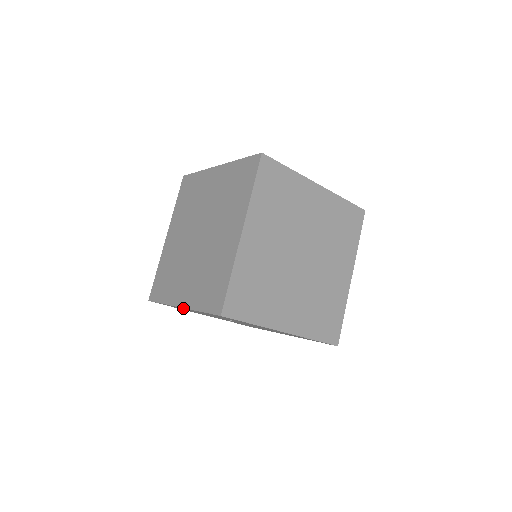
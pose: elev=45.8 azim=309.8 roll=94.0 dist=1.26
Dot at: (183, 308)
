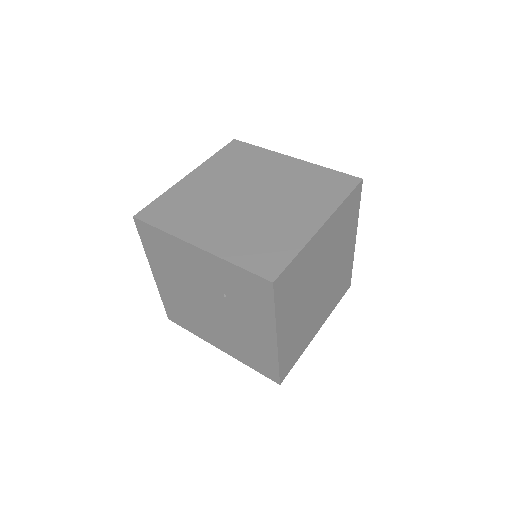
Dot at: (194, 250)
